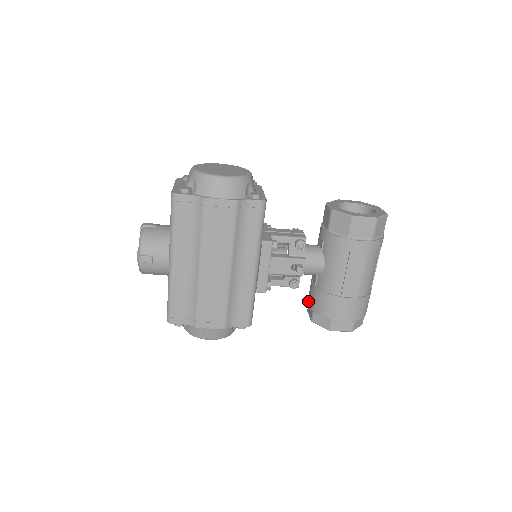
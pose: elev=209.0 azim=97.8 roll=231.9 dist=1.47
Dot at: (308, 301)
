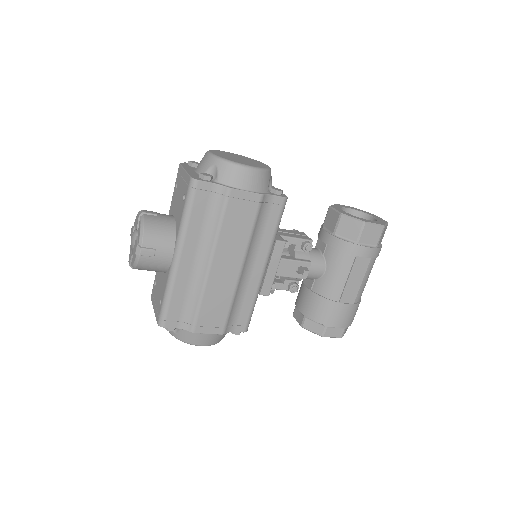
Dot at: (298, 306)
